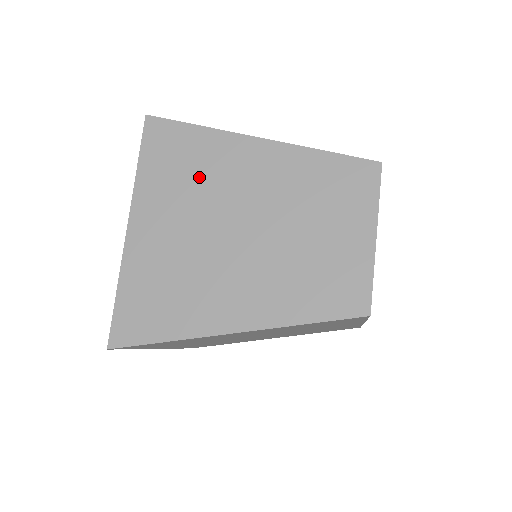
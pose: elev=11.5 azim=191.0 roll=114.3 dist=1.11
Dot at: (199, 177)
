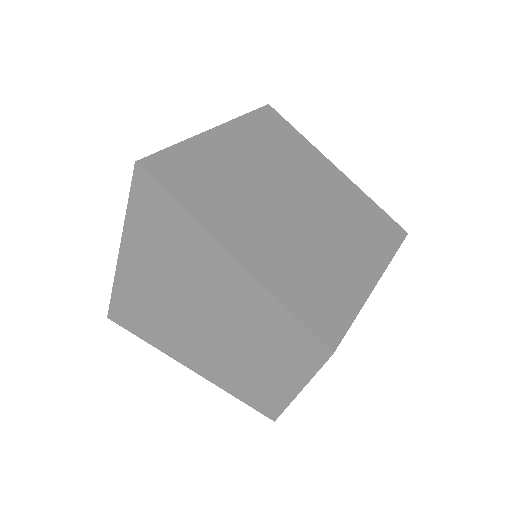
Dot at: (177, 255)
